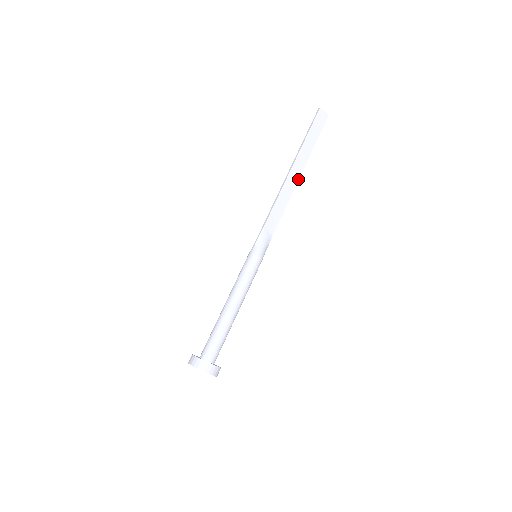
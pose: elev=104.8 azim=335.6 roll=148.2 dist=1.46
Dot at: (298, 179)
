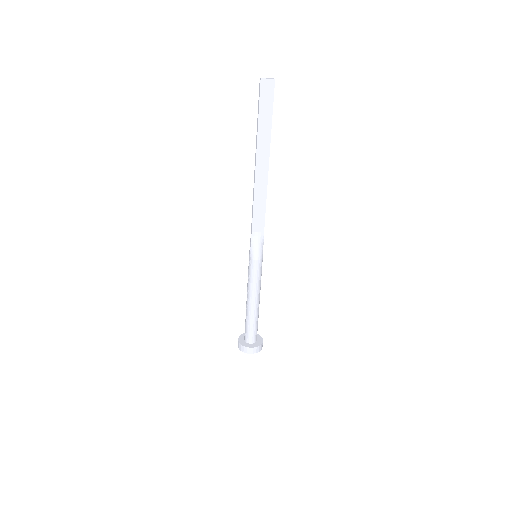
Dot at: (267, 170)
